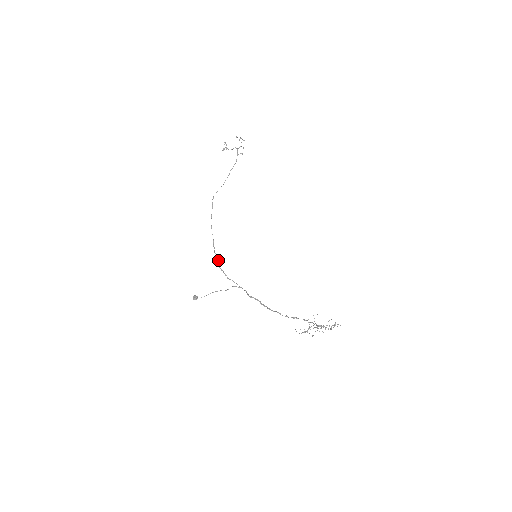
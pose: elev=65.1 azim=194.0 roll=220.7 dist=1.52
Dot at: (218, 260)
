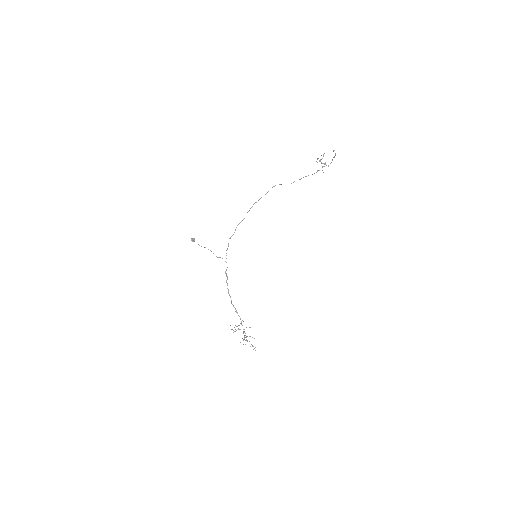
Dot at: occluded
